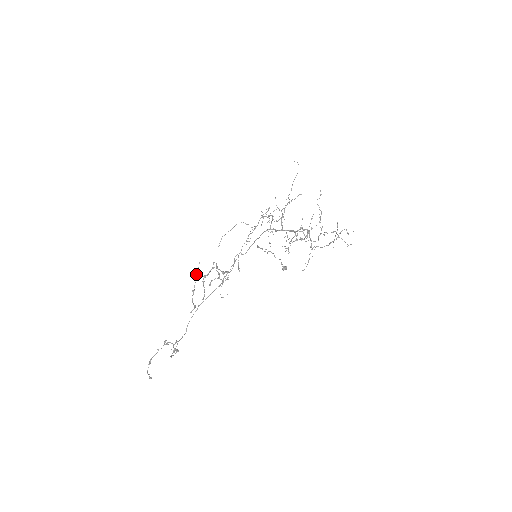
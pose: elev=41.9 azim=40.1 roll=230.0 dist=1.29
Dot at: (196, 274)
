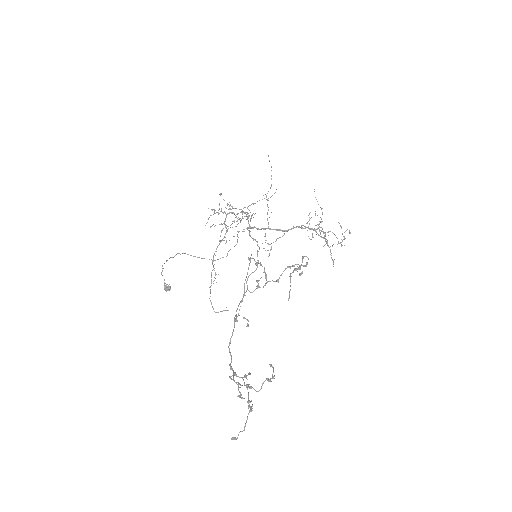
Dot at: occluded
